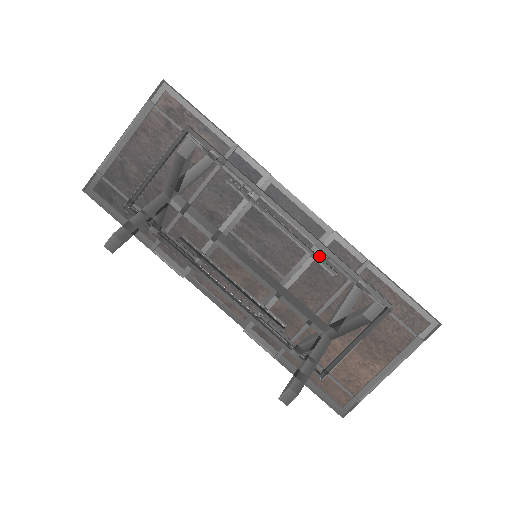
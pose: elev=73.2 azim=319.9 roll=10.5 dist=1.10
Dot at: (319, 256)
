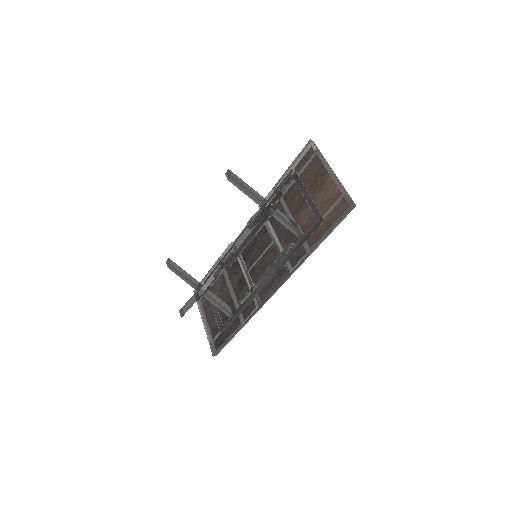
Dot at: (269, 218)
